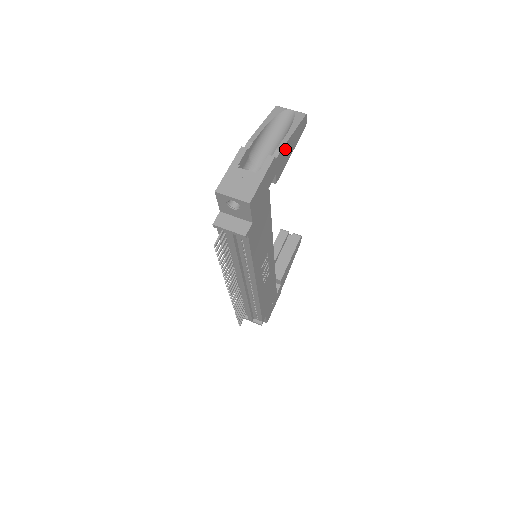
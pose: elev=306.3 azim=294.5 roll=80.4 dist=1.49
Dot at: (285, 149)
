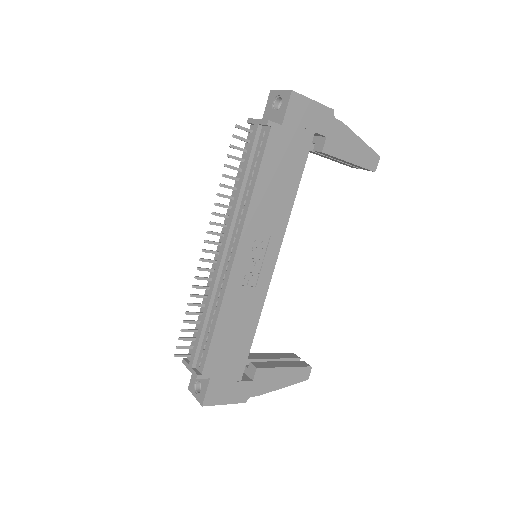
Dot at: (346, 135)
